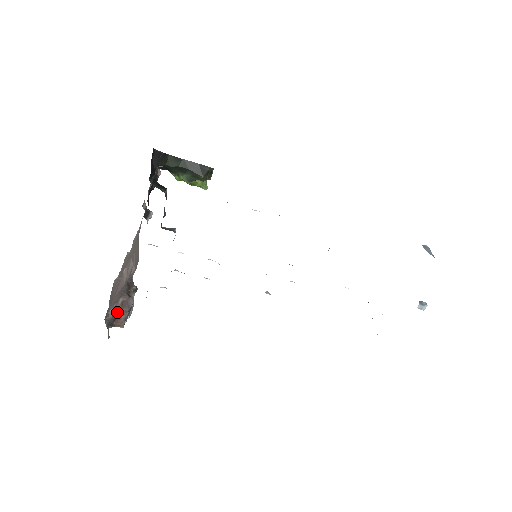
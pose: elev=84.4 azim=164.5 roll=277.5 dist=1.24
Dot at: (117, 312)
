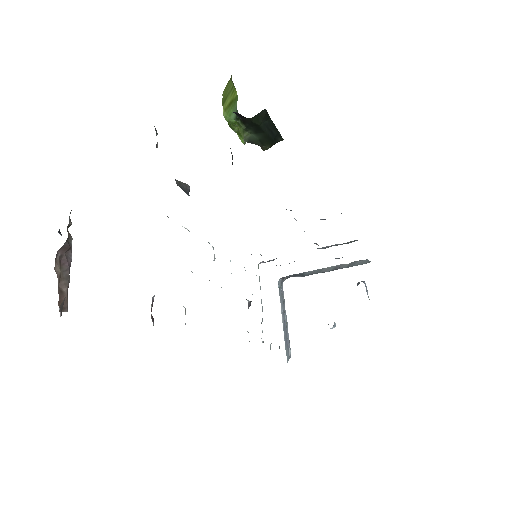
Dot at: (58, 280)
